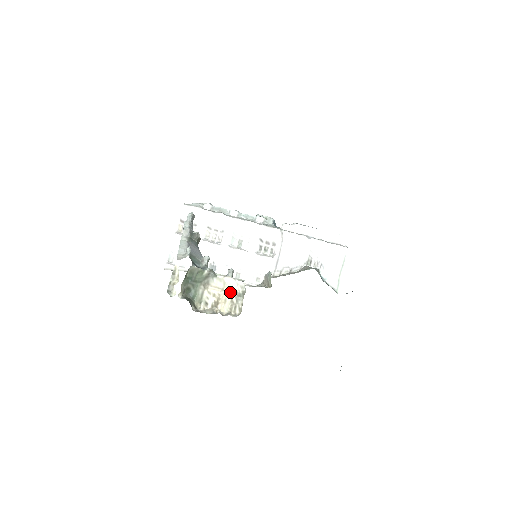
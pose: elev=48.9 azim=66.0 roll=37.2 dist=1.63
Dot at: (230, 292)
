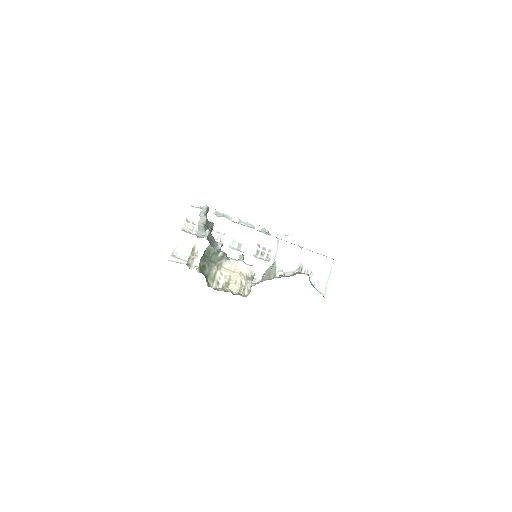
Dot at: (240, 275)
